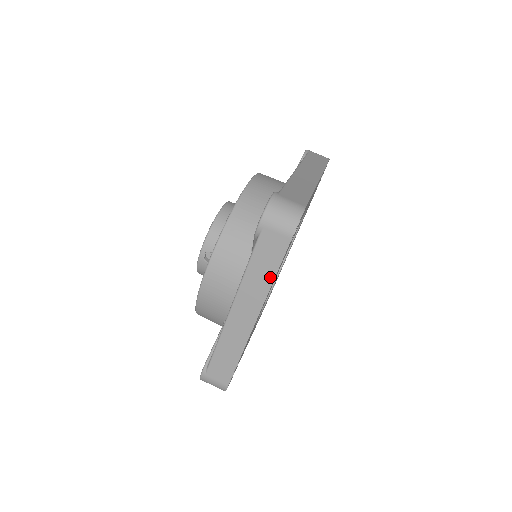
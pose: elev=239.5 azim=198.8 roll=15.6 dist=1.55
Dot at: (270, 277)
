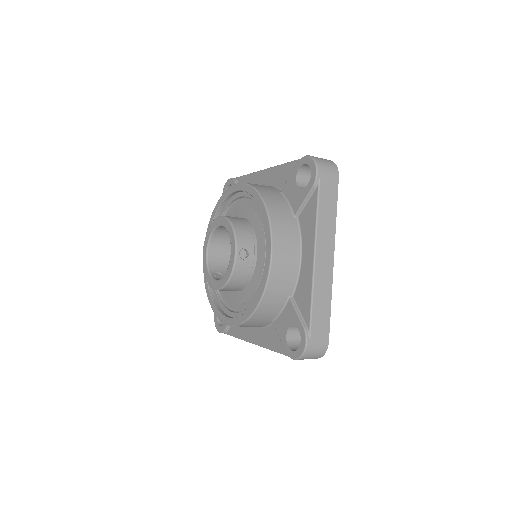
Dot at: (334, 215)
